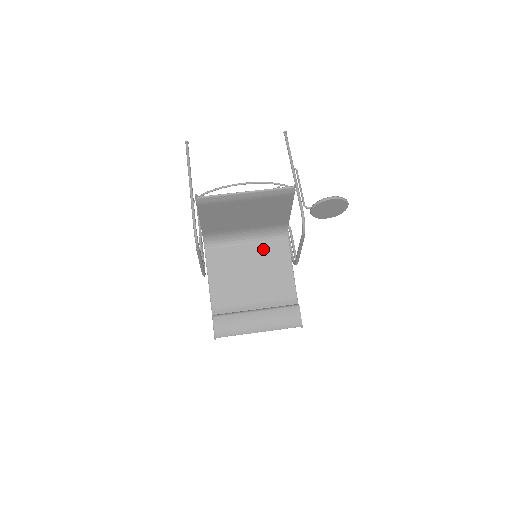
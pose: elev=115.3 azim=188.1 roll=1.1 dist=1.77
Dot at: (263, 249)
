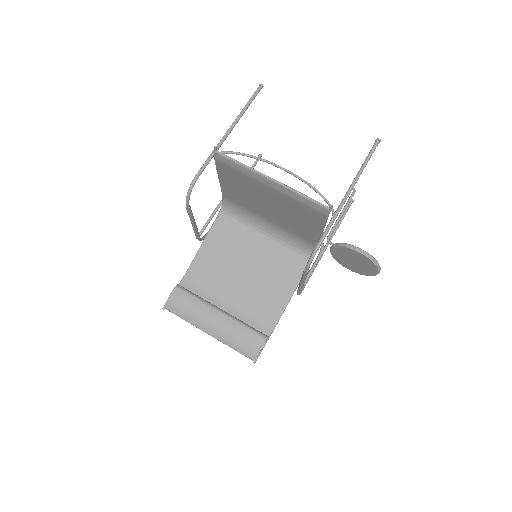
Dot at: (276, 254)
